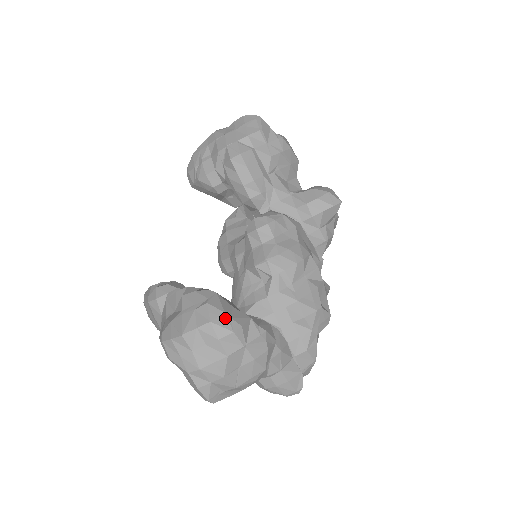
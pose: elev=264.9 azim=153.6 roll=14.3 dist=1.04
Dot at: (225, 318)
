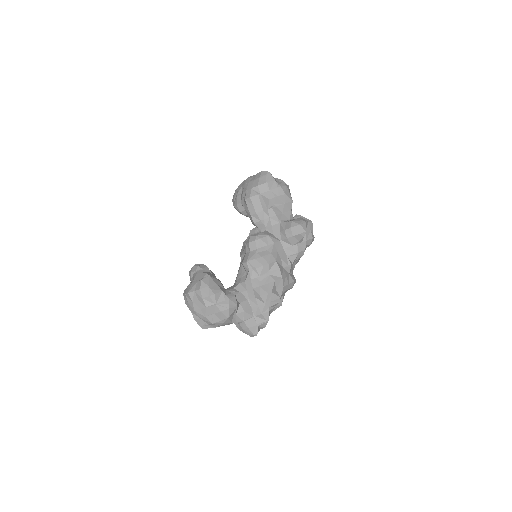
Dot at: (207, 289)
